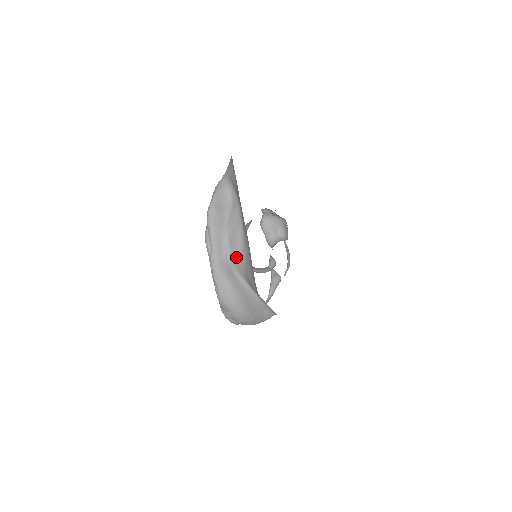
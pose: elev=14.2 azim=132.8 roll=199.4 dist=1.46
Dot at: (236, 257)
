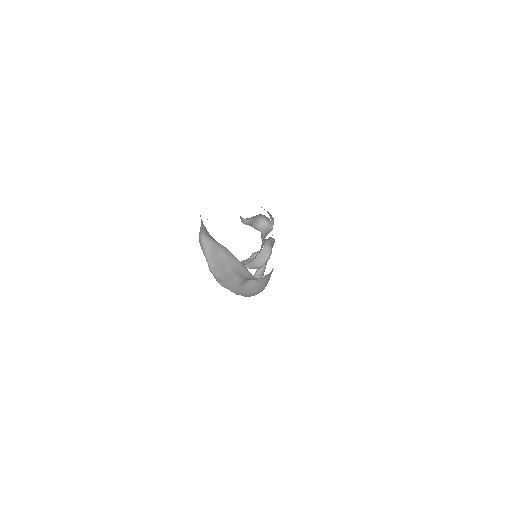
Dot at: (248, 279)
